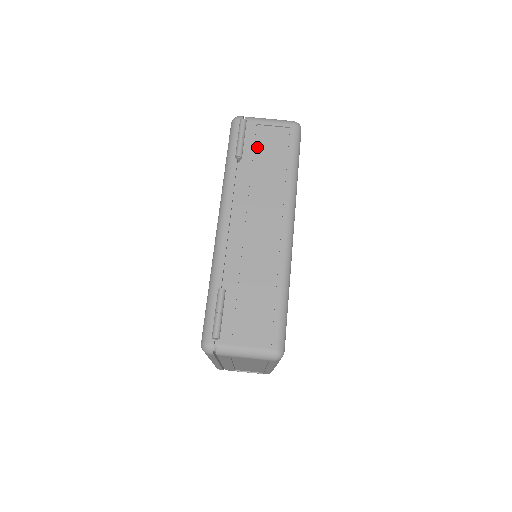
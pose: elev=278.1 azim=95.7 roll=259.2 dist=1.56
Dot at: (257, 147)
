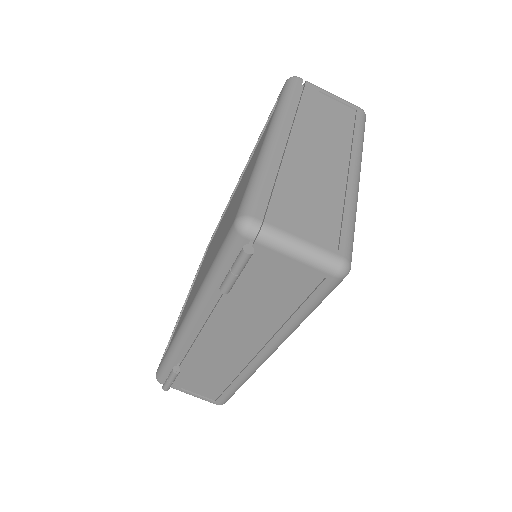
Dot at: (260, 279)
